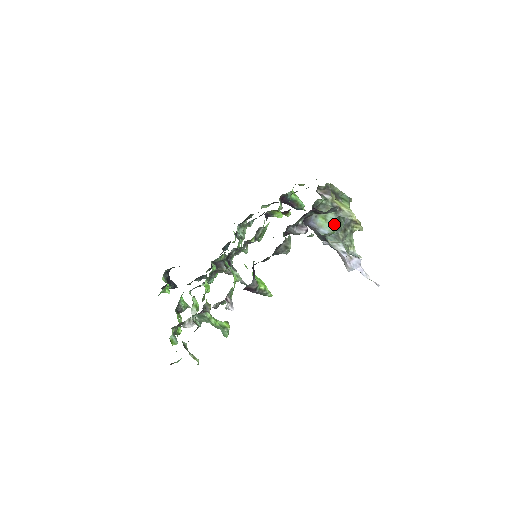
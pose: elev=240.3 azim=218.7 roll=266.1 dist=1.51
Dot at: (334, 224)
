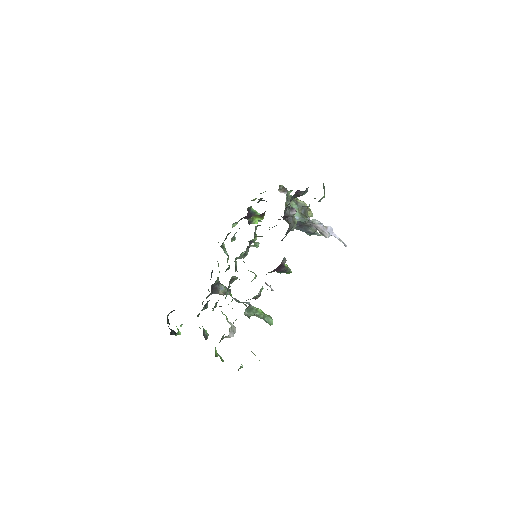
Dot at: occluded
